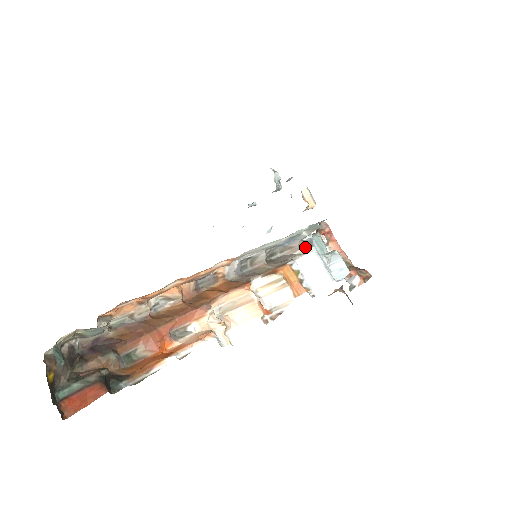
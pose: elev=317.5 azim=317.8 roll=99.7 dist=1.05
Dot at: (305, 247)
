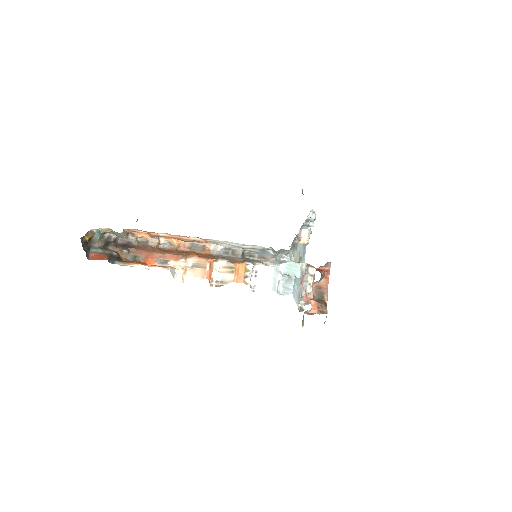
Dot at: (273, 262)
